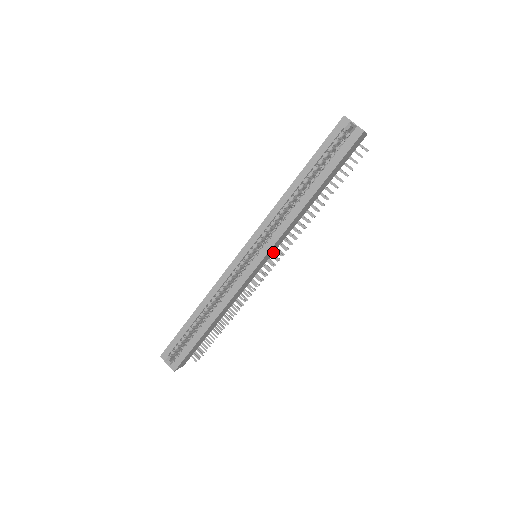
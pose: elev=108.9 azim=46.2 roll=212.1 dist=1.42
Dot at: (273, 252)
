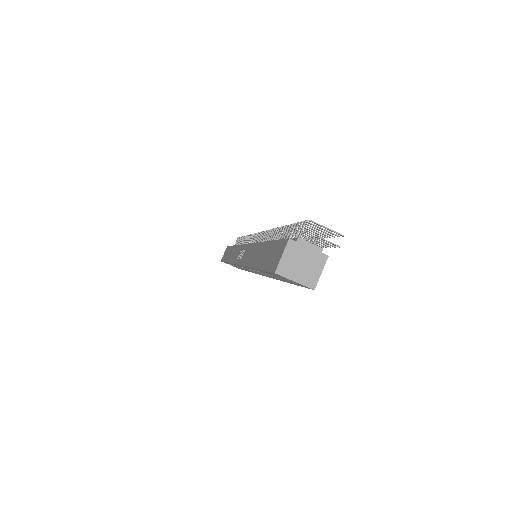
Dot at: occluded
